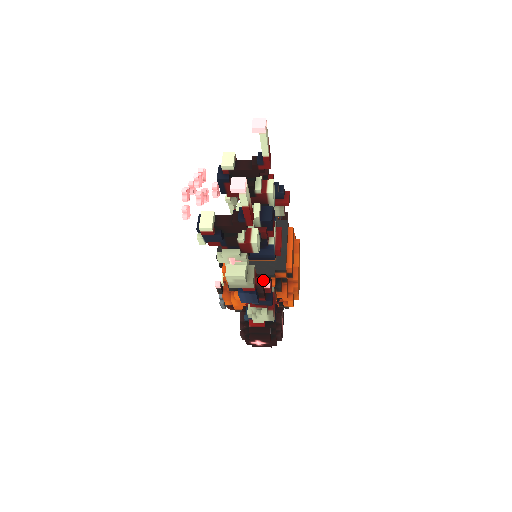
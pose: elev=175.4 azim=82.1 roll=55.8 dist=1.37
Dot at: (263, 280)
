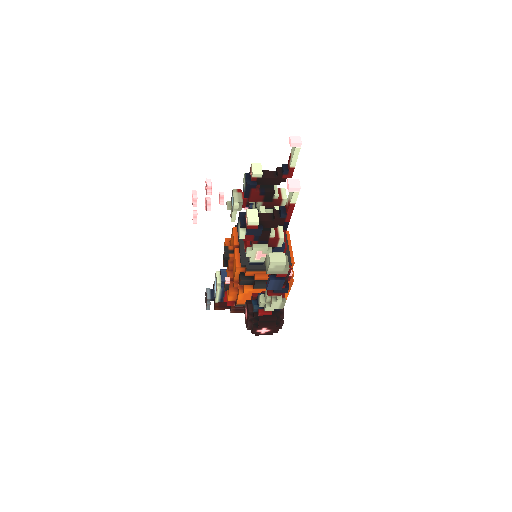
Dot at: occluded
